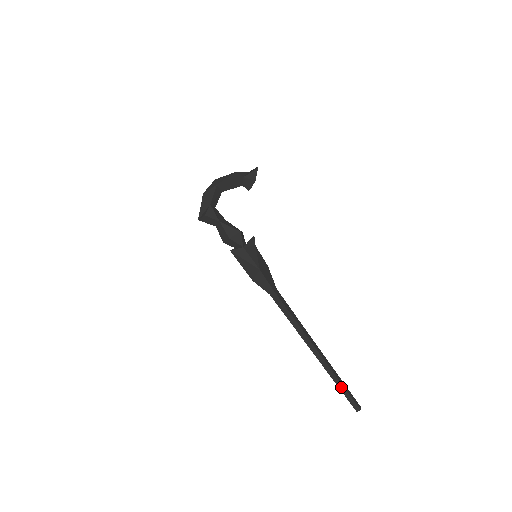
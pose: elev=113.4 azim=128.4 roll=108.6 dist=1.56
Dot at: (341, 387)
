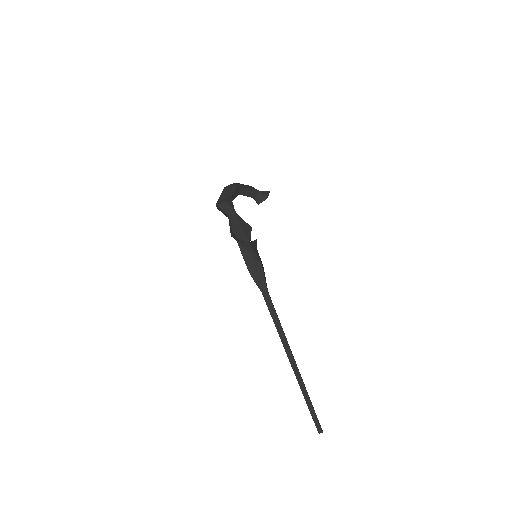
Dot at: (309, 403)
